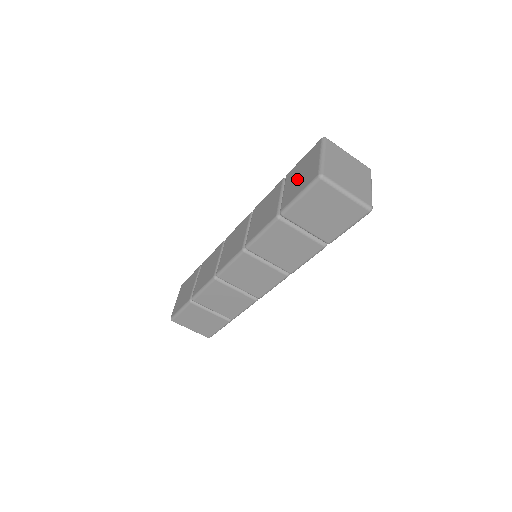
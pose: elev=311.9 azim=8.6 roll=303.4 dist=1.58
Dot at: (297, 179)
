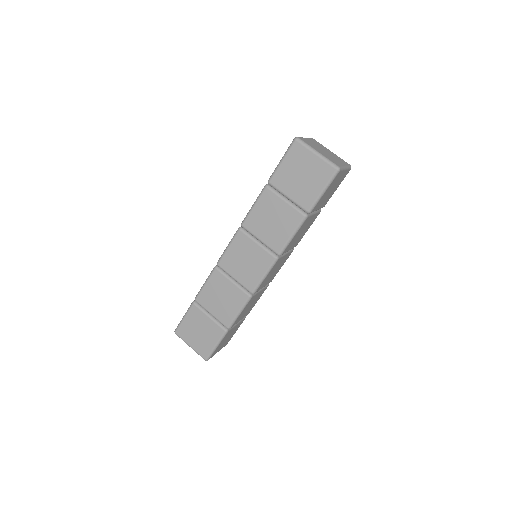
Dot at: (300, 181)
